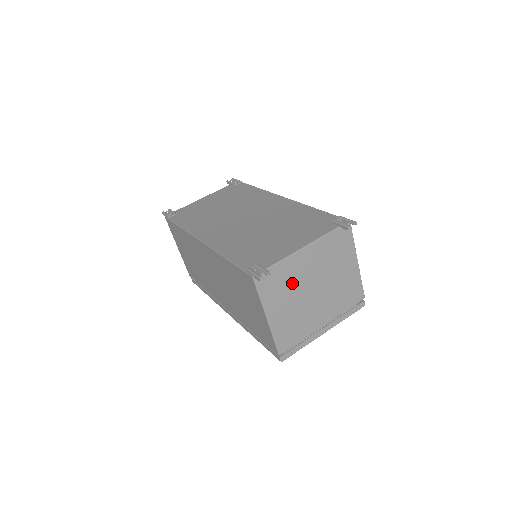
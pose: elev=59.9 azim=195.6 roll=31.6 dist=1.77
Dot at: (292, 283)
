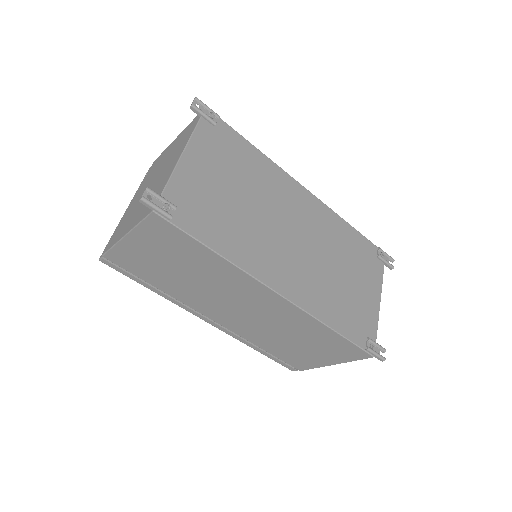
Dot at: occluded
